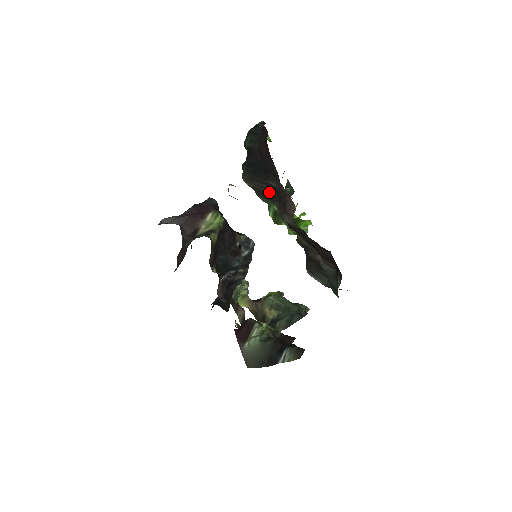
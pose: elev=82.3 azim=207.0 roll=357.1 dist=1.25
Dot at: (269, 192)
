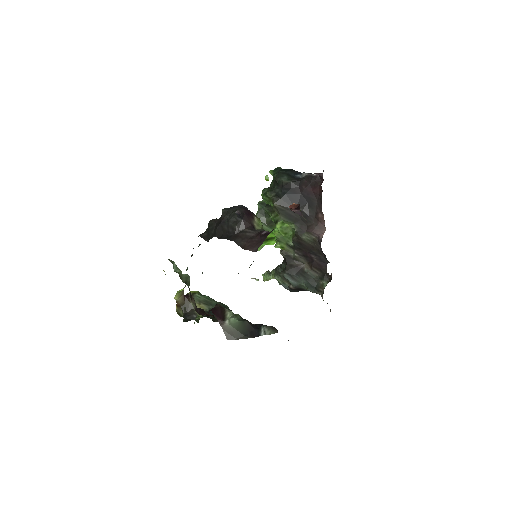
Dot at: (295, 216)
